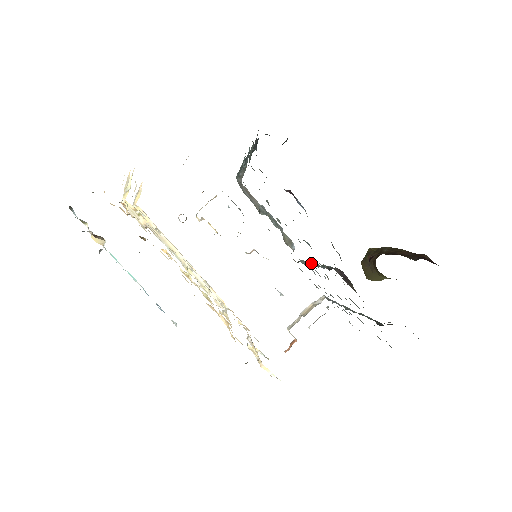
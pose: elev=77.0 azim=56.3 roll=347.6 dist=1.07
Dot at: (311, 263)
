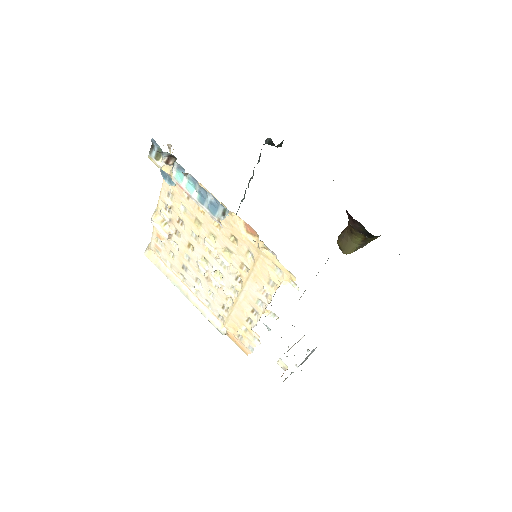
Dot at: occluded
